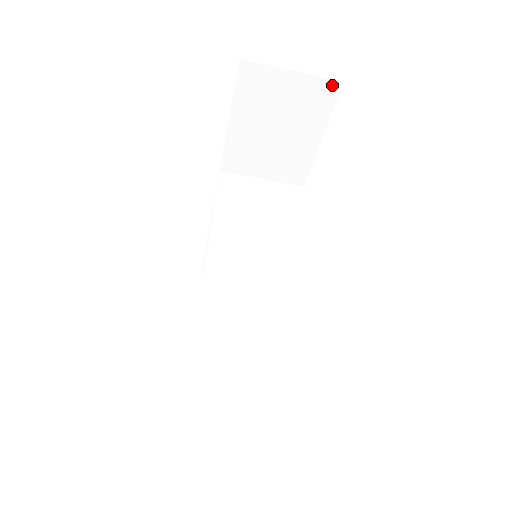
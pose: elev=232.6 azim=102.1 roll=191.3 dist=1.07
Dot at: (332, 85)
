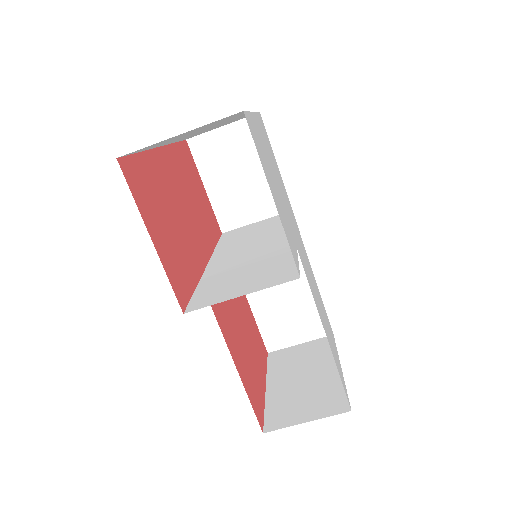
Dot at: occluded
